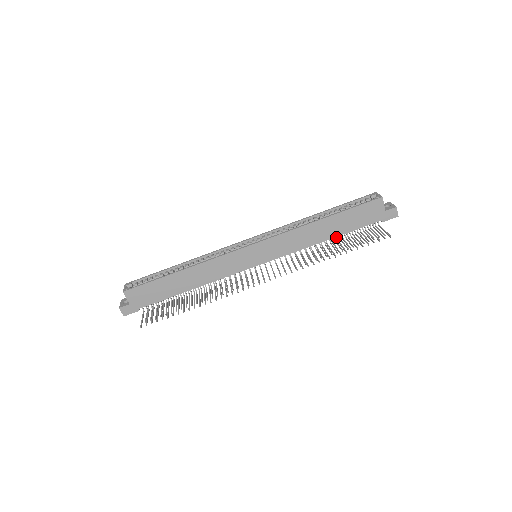
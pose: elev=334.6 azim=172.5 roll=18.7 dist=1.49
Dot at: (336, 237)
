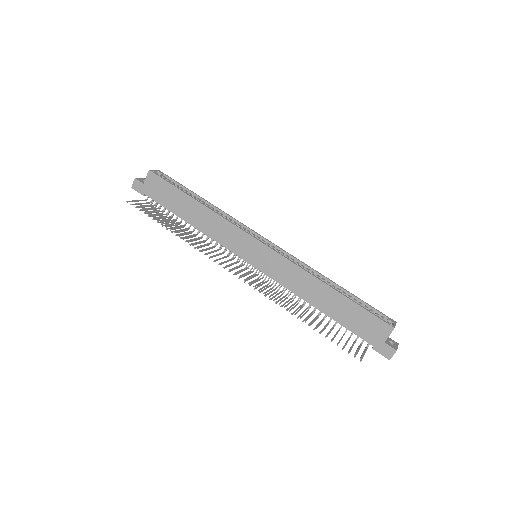
Dot at: (325, 315)
